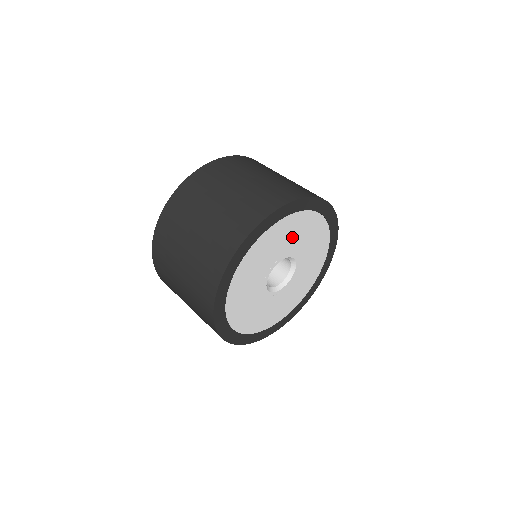
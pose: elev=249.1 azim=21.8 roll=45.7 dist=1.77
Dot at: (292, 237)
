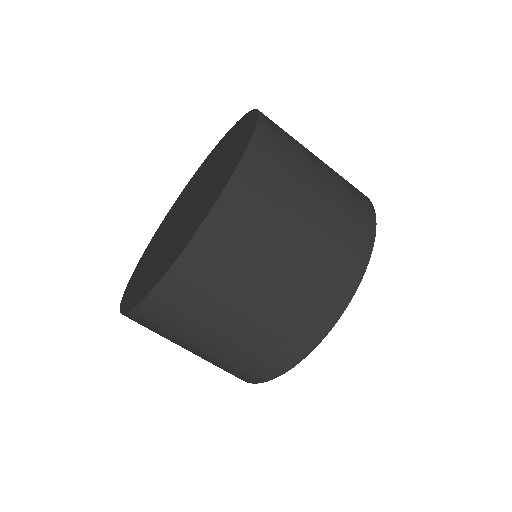
Dot at: occluded
